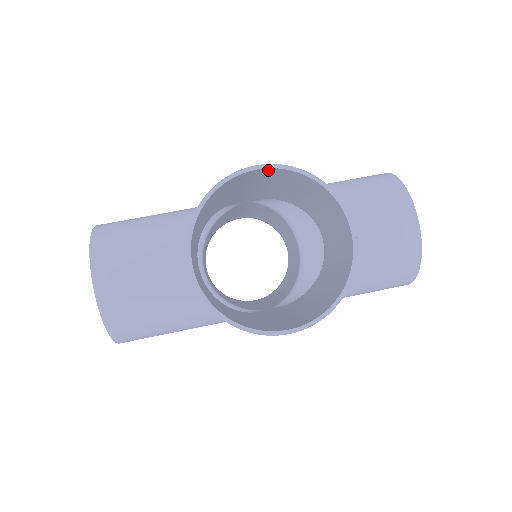
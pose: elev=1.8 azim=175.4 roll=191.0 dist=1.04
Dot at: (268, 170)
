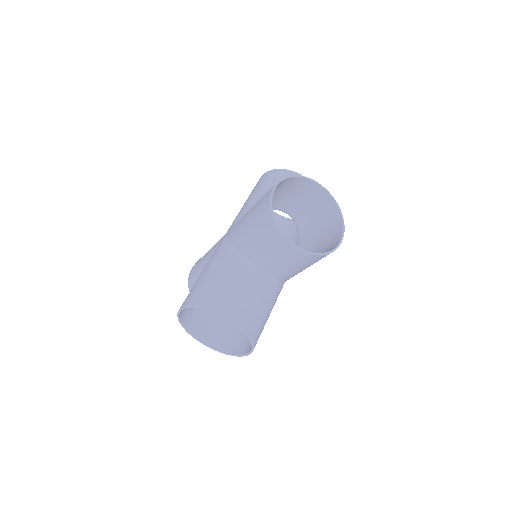
Dot at: occluded
